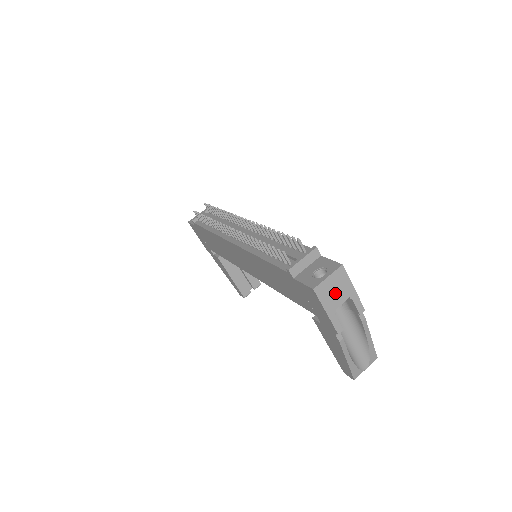
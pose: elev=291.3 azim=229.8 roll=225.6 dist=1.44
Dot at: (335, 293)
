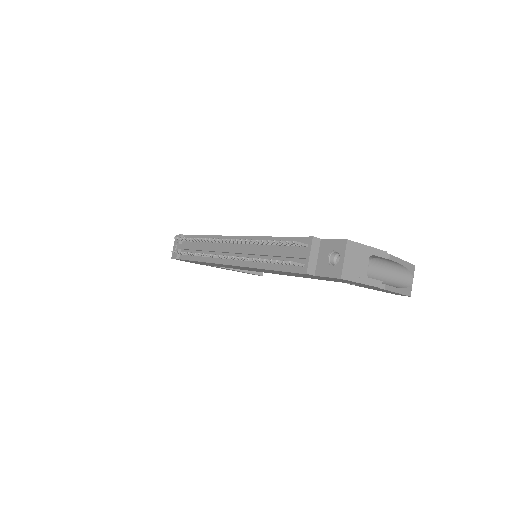
Dot at: (358, 264)
